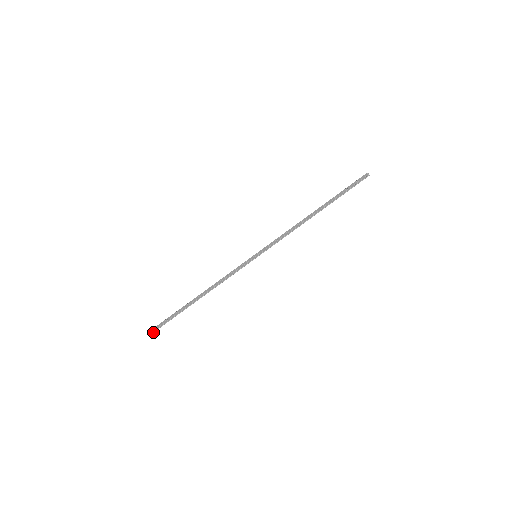
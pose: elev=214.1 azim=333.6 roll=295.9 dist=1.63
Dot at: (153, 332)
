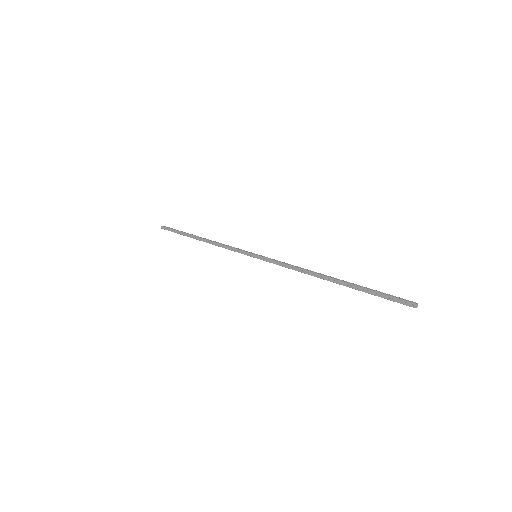
Dot at: (165, 229)
